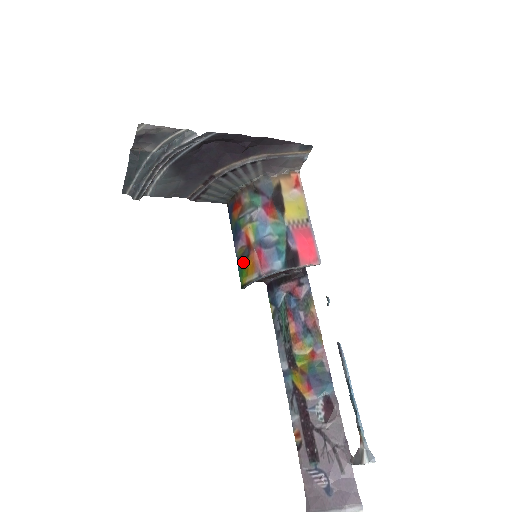
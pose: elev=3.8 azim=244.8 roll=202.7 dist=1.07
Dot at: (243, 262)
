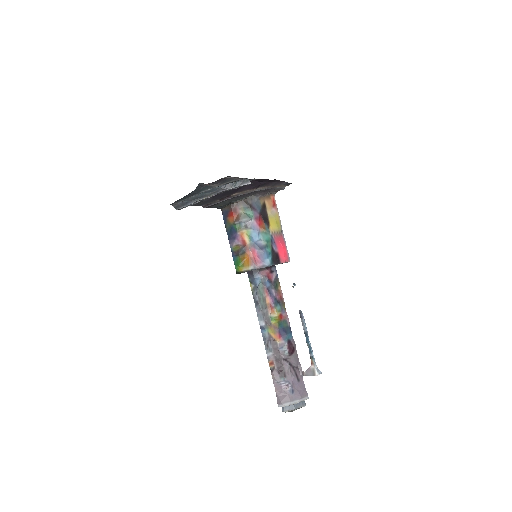
Dot at: (239, 256)
